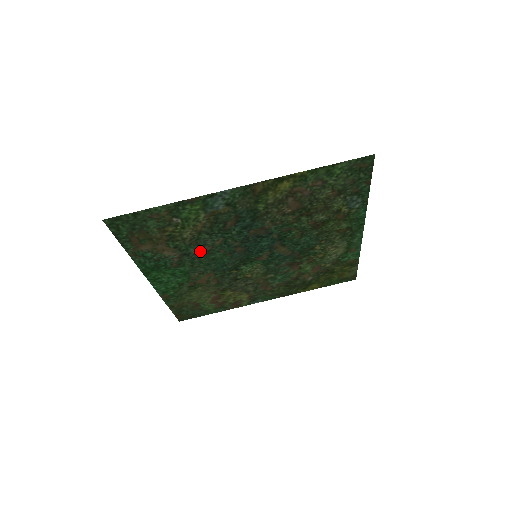
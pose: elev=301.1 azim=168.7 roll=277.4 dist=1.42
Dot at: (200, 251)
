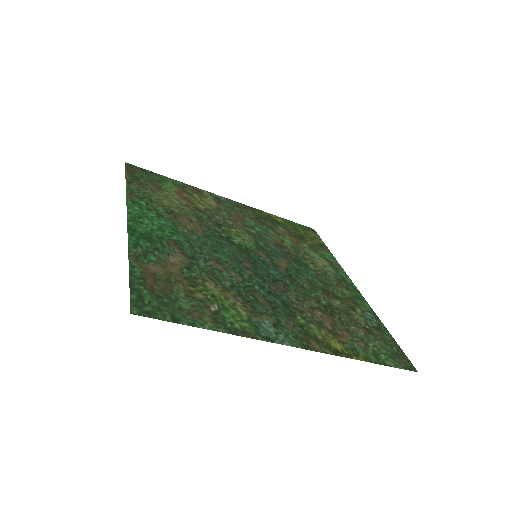
Dot at: (209, 262)
